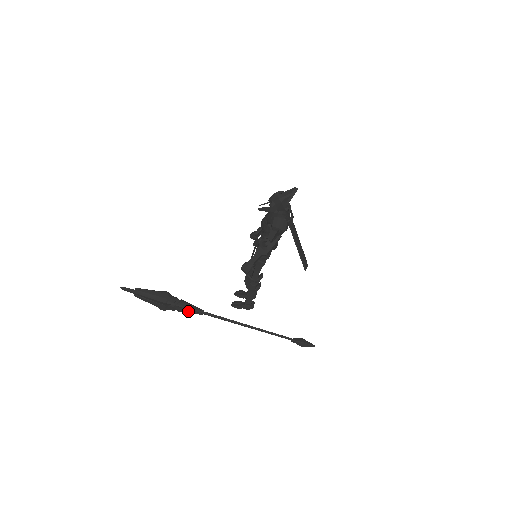
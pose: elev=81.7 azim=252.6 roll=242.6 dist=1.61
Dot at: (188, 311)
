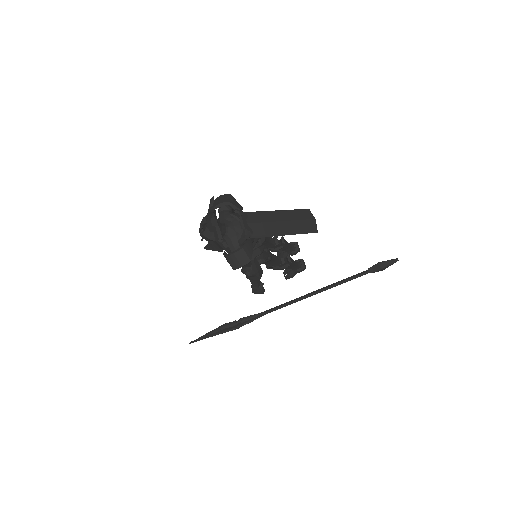
Dot at: (255, 319)
